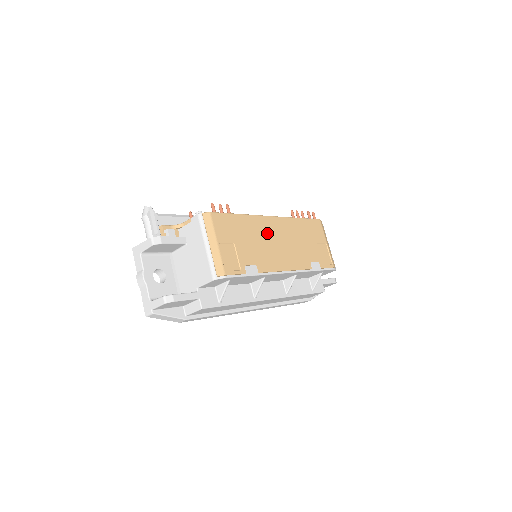
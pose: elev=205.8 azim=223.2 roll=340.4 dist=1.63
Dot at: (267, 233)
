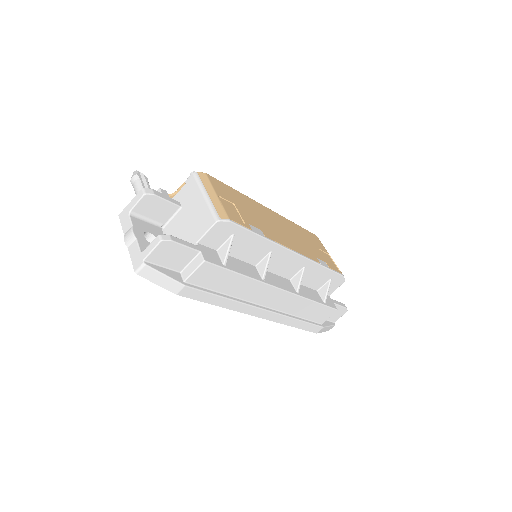
Dot at: (266, 216)
